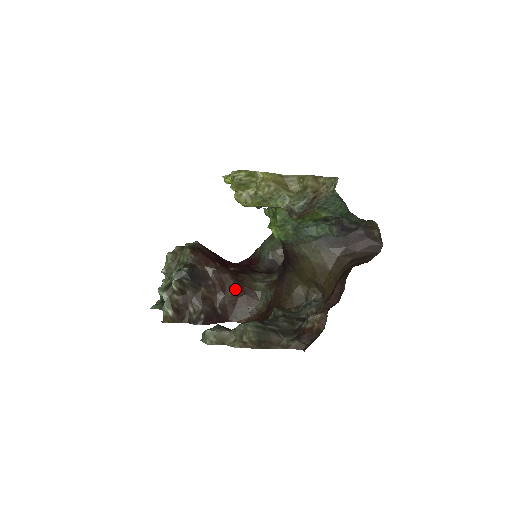
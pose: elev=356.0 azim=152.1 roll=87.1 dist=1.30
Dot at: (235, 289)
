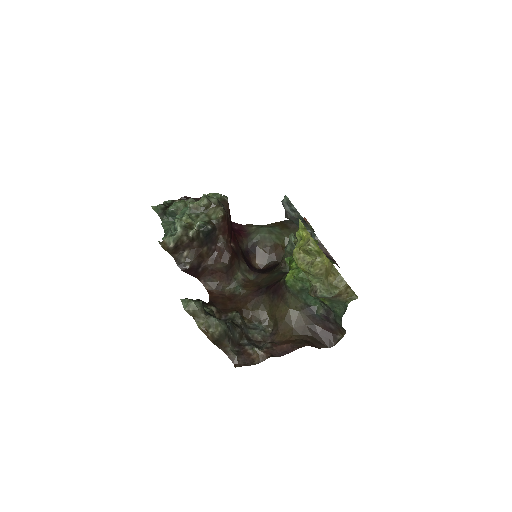
Dot at: (224, 267)
